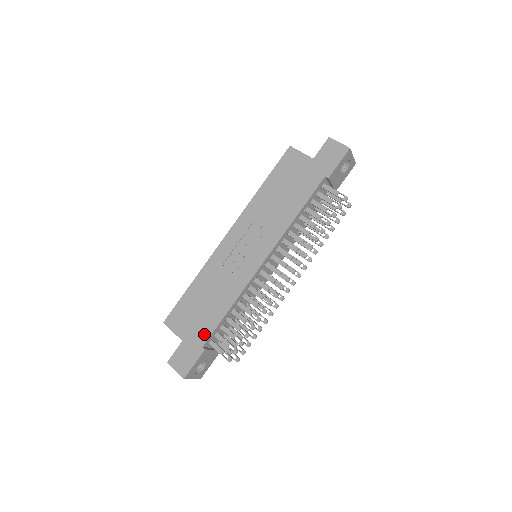
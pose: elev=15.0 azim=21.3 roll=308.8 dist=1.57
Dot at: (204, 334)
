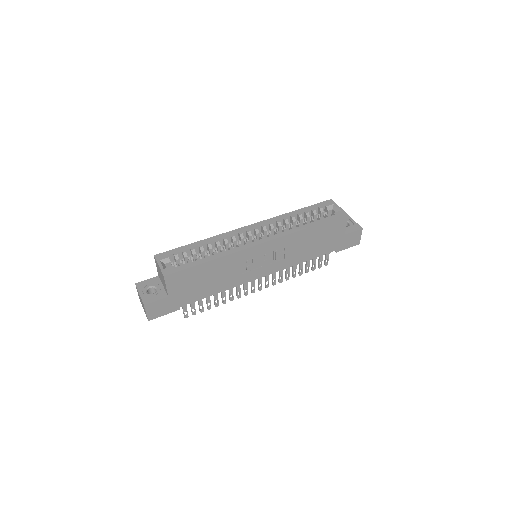
Dot at: (188, 300)
